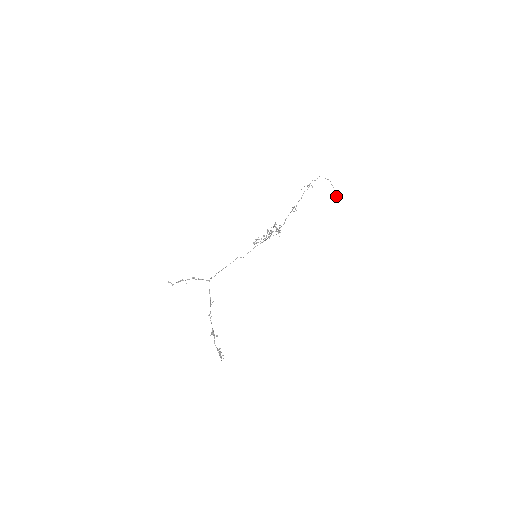
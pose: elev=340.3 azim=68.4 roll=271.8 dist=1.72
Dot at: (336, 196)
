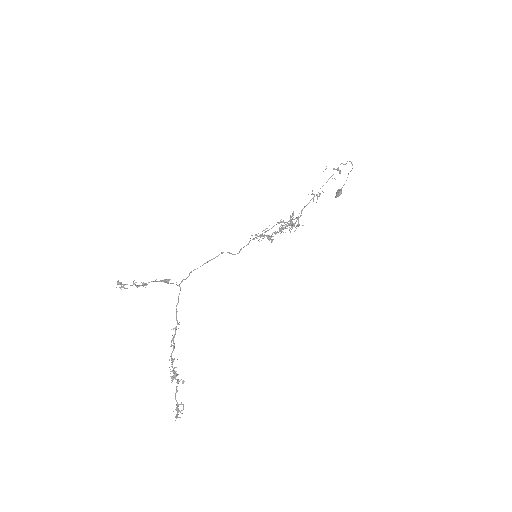
Dot at: (338, 189)
